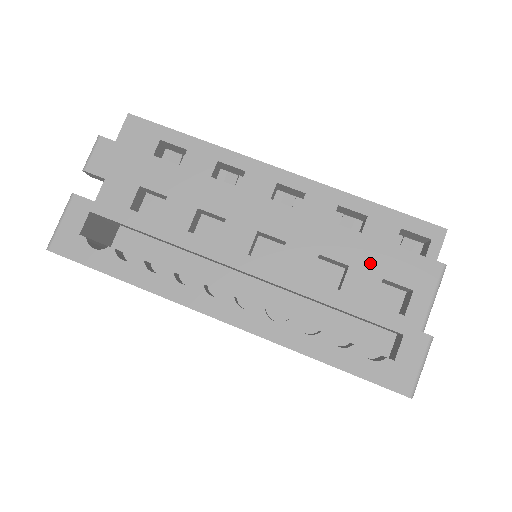
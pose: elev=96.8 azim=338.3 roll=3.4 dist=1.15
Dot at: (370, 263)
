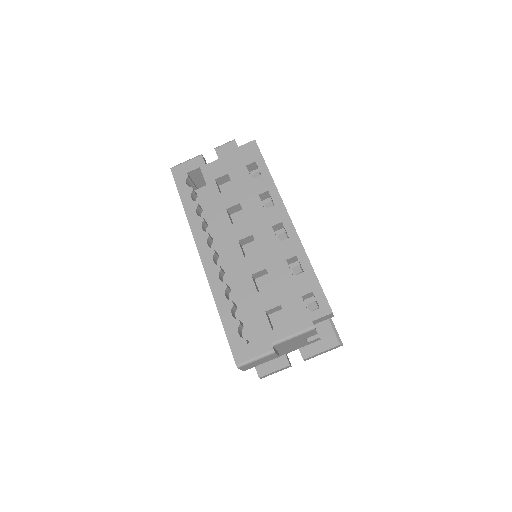
Dot at: (283, 293)
